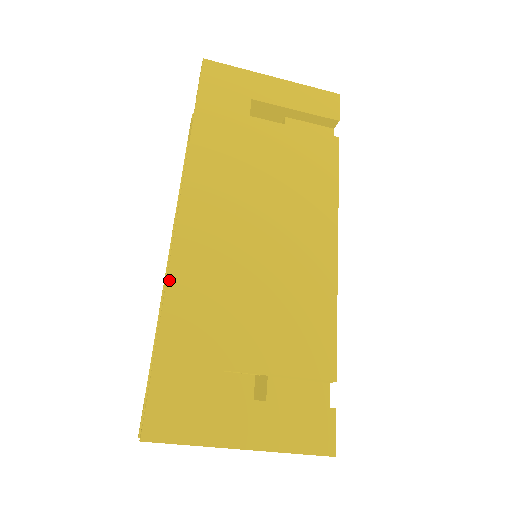
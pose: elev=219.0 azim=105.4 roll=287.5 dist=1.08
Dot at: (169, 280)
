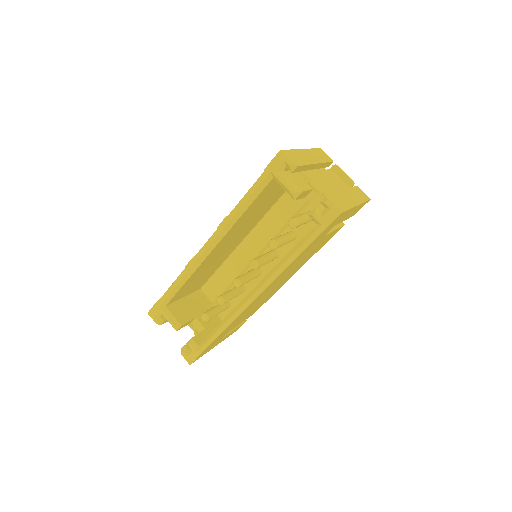
Dot at: occluded
